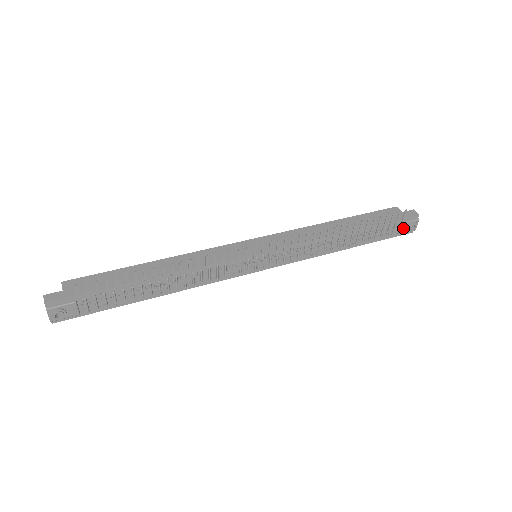
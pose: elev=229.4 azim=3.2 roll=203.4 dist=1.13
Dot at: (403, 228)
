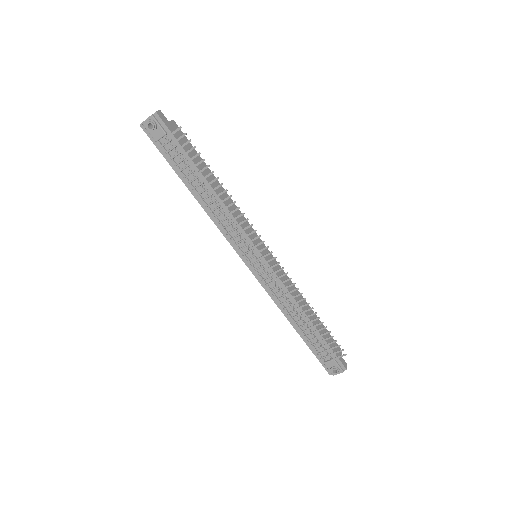
Dot at: (330, 363)
